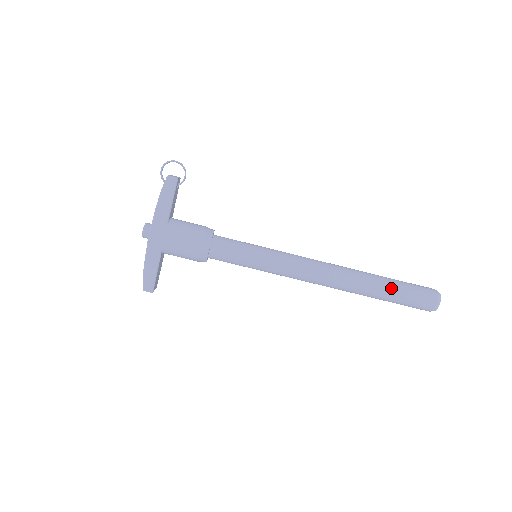
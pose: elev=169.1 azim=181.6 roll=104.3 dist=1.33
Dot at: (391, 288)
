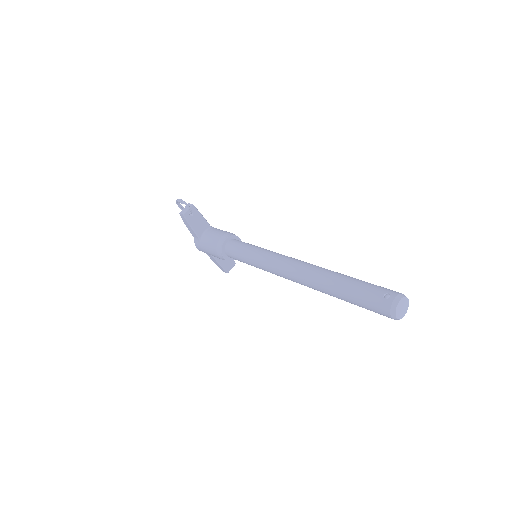
Dot at: (344, 296)
